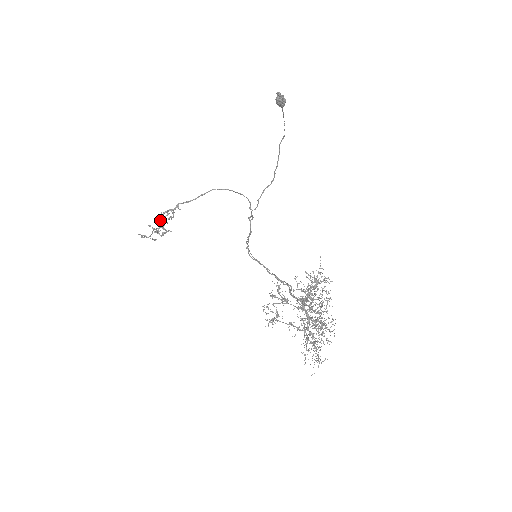
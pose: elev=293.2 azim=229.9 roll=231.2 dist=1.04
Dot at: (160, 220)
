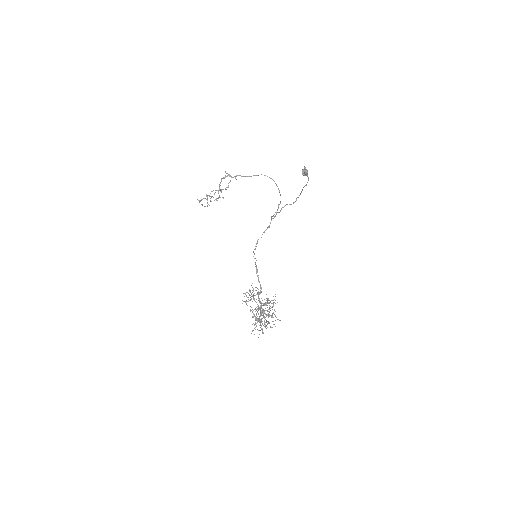
Dot at: (220, 183)
